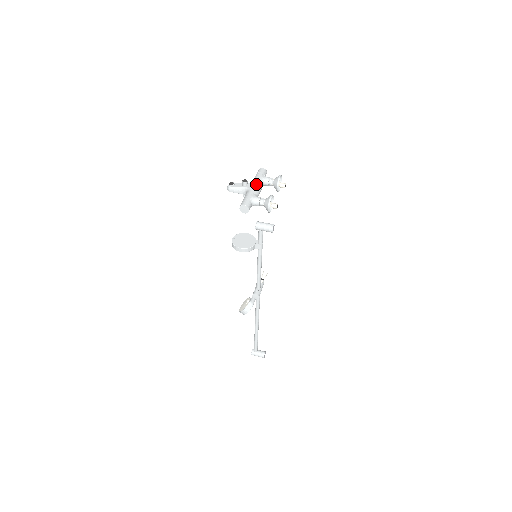
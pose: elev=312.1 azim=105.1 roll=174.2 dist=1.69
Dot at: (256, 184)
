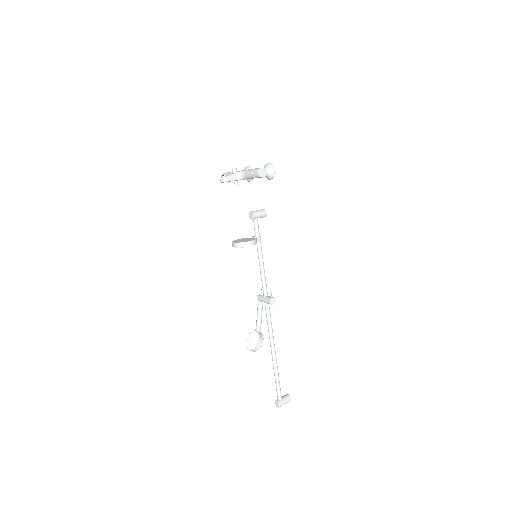
Dot at: (241, 170)
